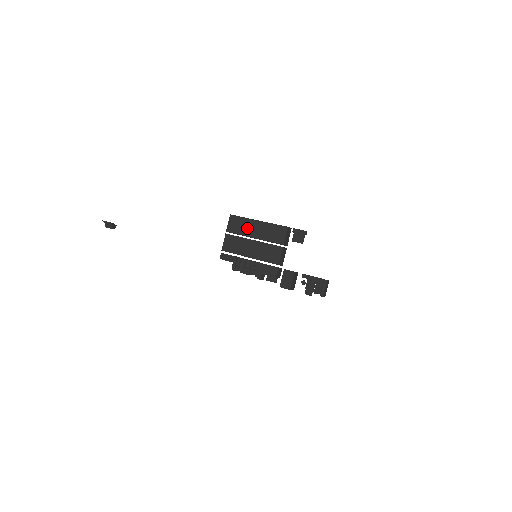
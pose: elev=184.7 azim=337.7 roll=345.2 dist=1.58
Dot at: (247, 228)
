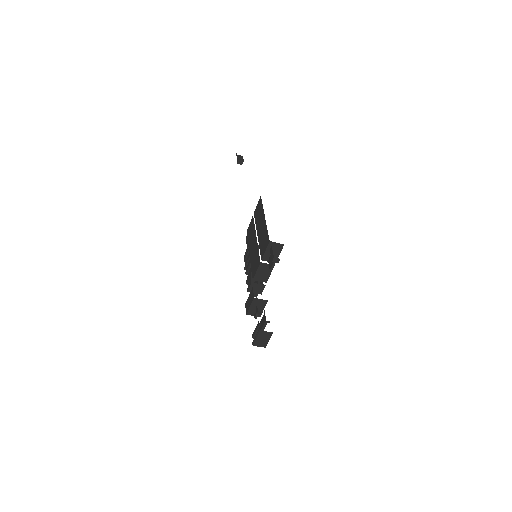
Dot at: (259, 220)
